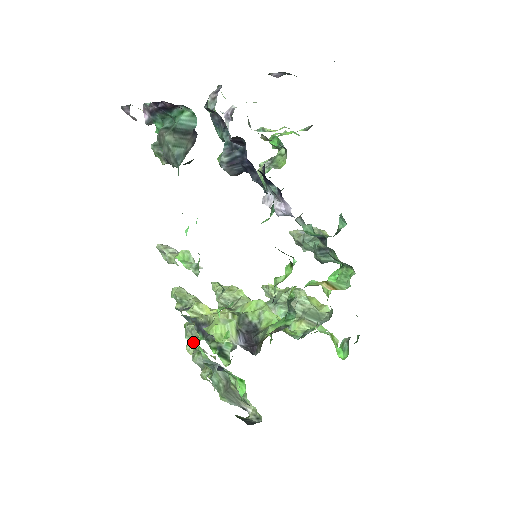
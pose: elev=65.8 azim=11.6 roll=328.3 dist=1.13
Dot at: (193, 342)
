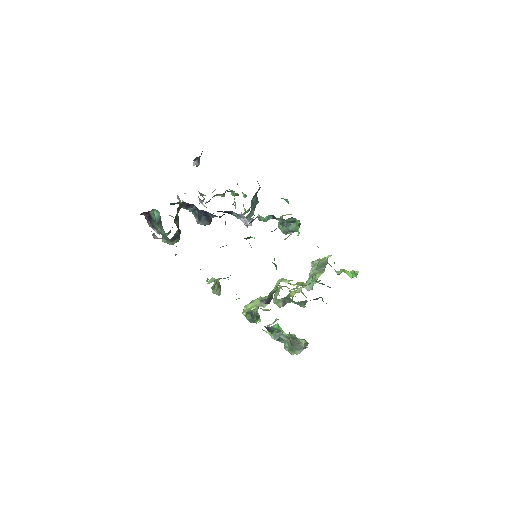
Dot at: occluded
